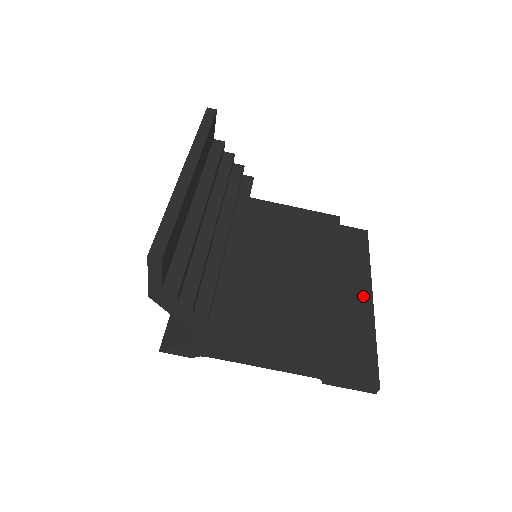
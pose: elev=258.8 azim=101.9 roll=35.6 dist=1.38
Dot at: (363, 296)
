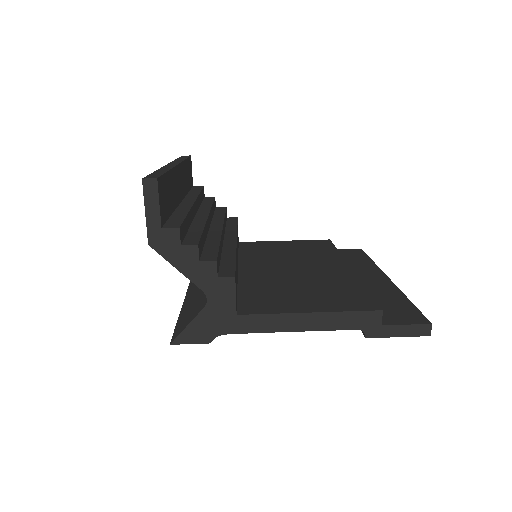
Dot at: (378, 278)
